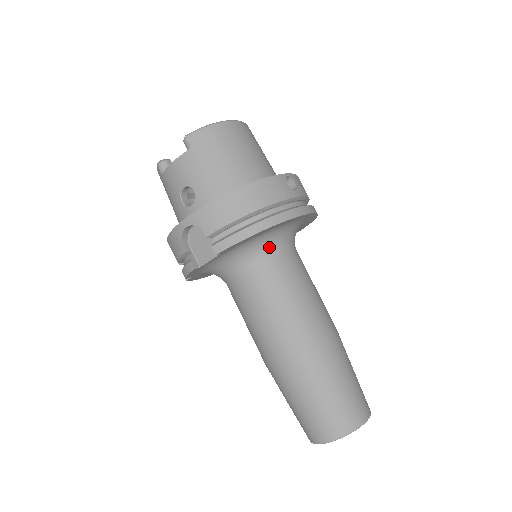
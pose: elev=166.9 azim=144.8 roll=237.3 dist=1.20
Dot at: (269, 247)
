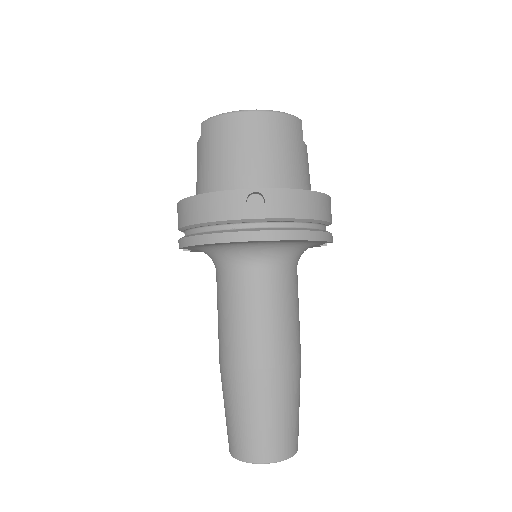
Dot at: (231, 258)
